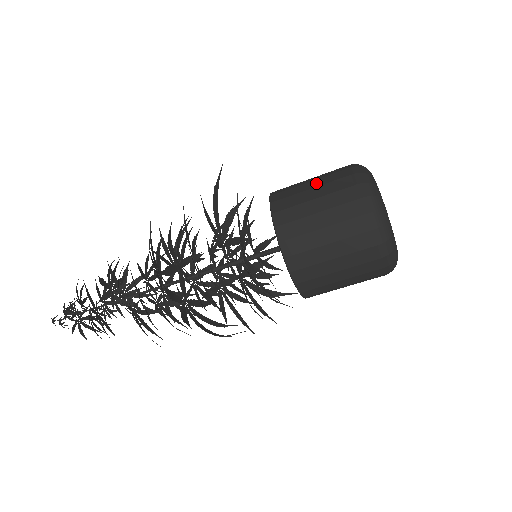
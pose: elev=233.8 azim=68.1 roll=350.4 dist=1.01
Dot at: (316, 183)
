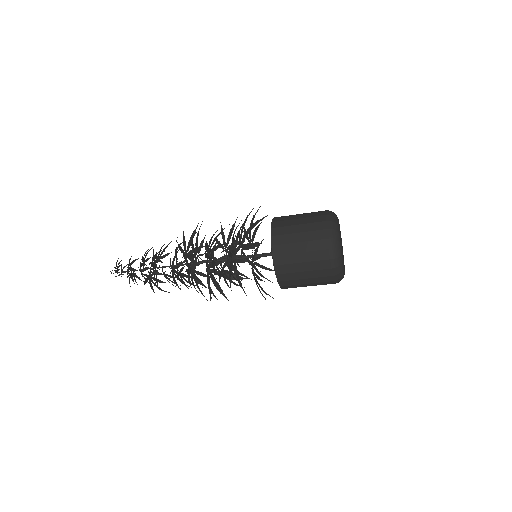
Dot at: (307, 267)
